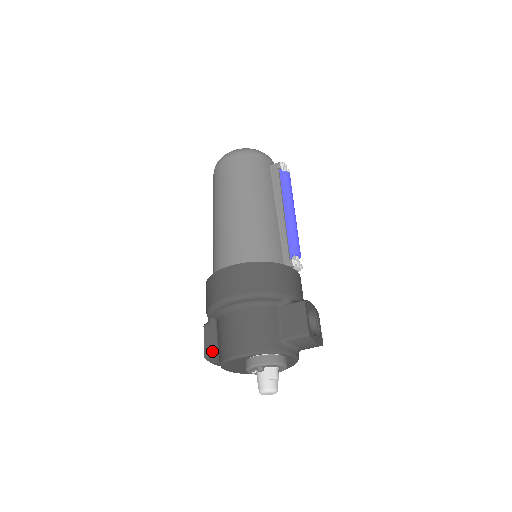
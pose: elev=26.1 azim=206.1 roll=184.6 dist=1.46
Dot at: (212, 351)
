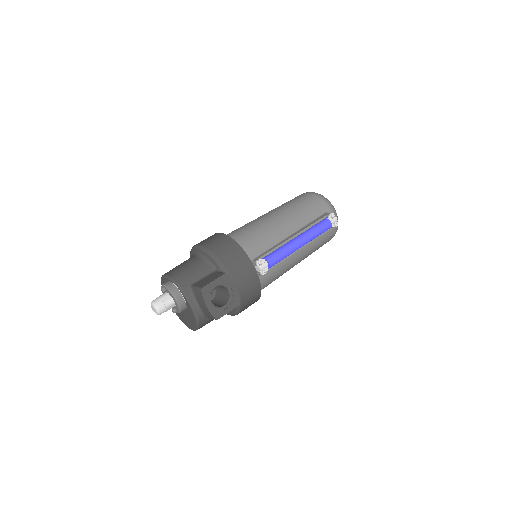
Dot at: occluded
